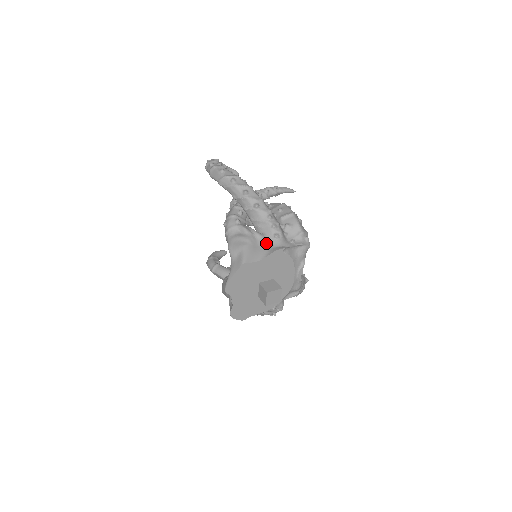
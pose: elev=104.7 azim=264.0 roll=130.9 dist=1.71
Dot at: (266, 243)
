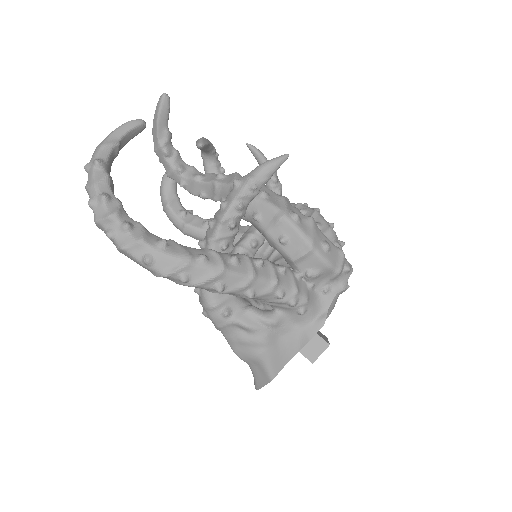
Dot at: (289, 325)
